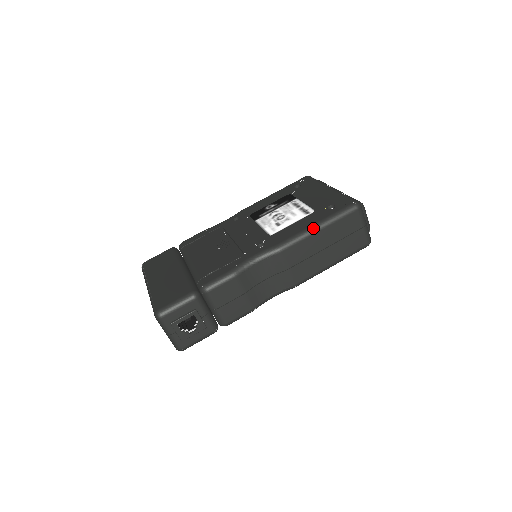
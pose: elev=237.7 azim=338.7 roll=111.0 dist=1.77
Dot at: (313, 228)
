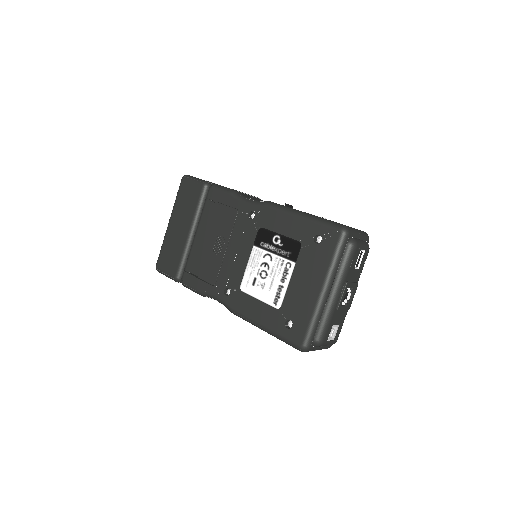
Dot at: (259, 327)
